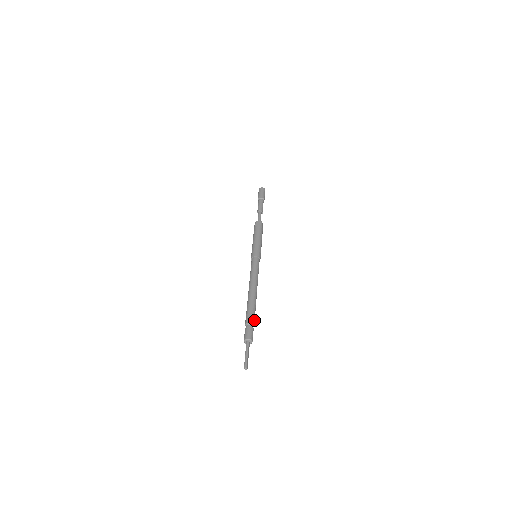
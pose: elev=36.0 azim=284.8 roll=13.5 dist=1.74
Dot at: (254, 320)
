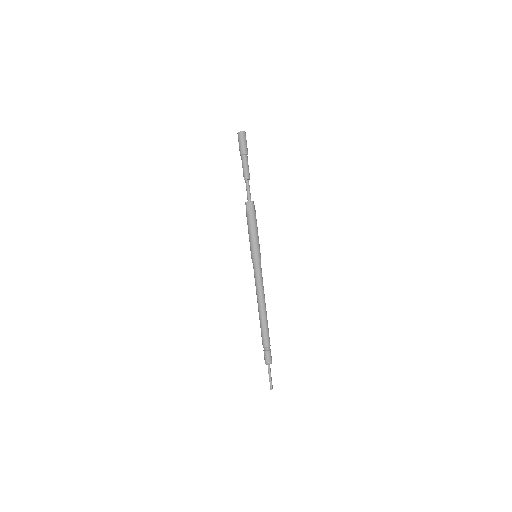
Dot at: (269, 341)
